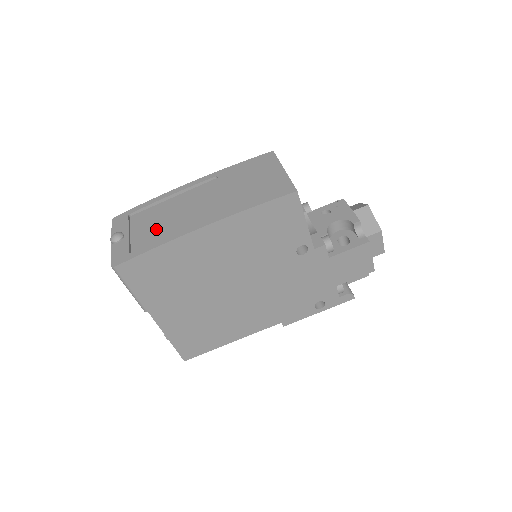
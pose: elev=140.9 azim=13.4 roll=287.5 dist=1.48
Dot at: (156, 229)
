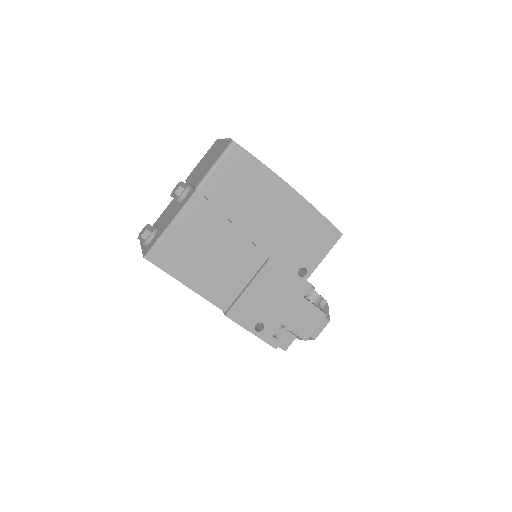
Dot at: occluded
